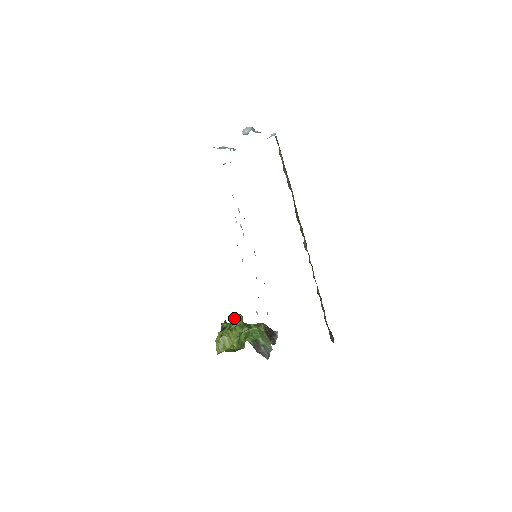
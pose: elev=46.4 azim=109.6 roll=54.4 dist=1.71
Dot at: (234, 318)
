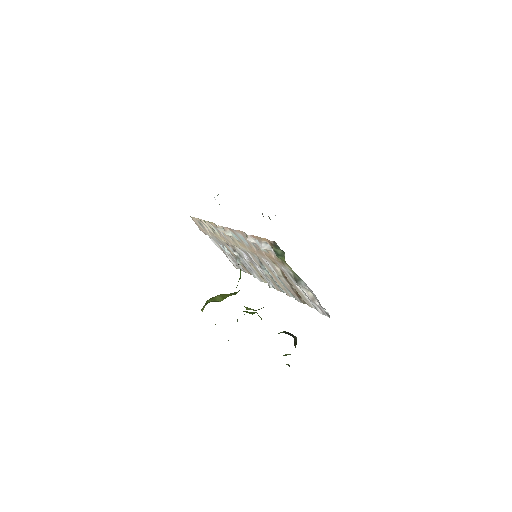
Dot at: occluded
